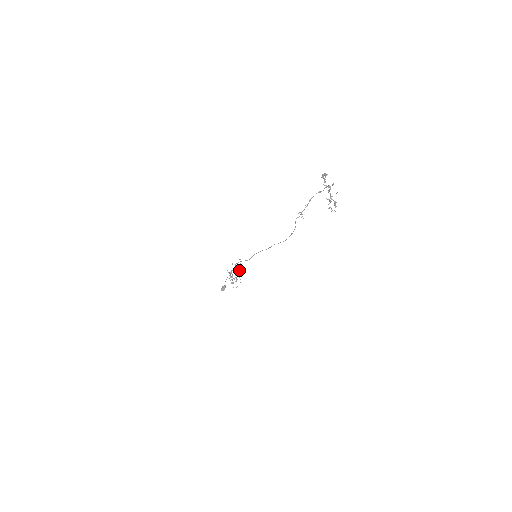
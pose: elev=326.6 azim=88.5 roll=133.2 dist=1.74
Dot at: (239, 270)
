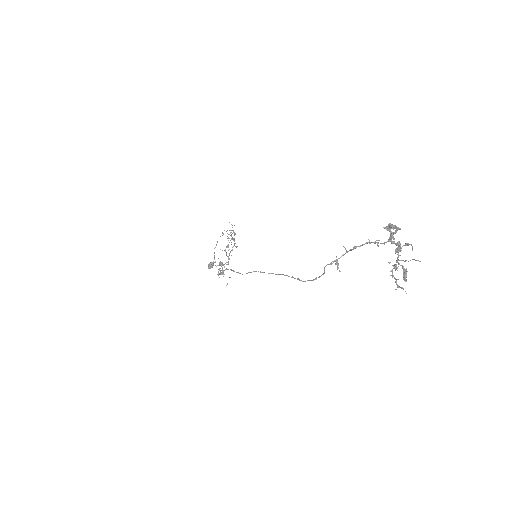
Dot at: occluded
